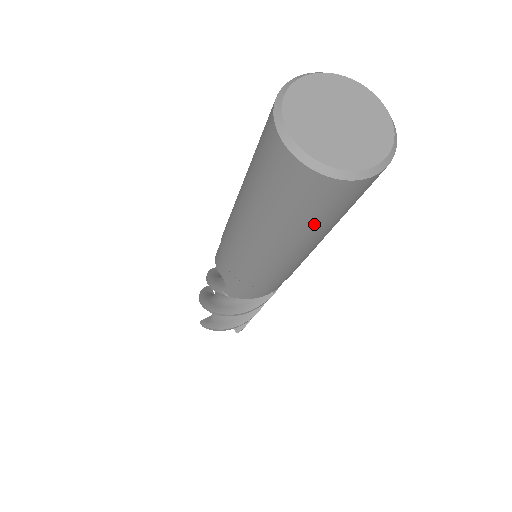
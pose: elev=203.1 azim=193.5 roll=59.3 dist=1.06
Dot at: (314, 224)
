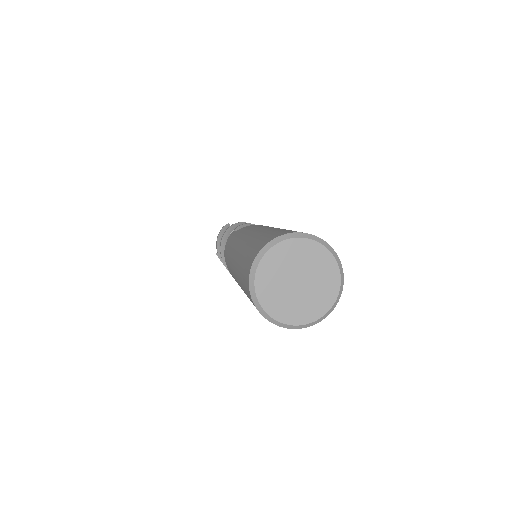
Dot at: occluded
